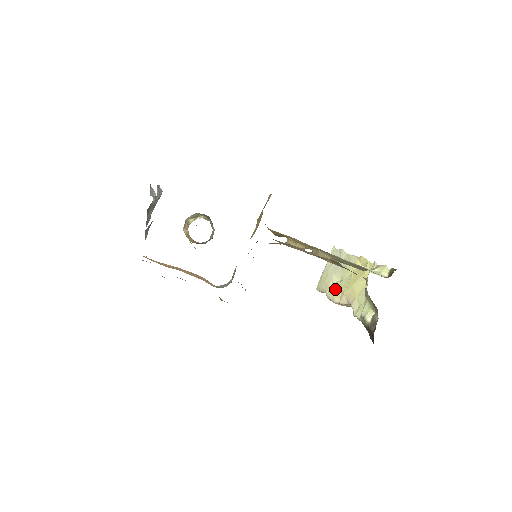
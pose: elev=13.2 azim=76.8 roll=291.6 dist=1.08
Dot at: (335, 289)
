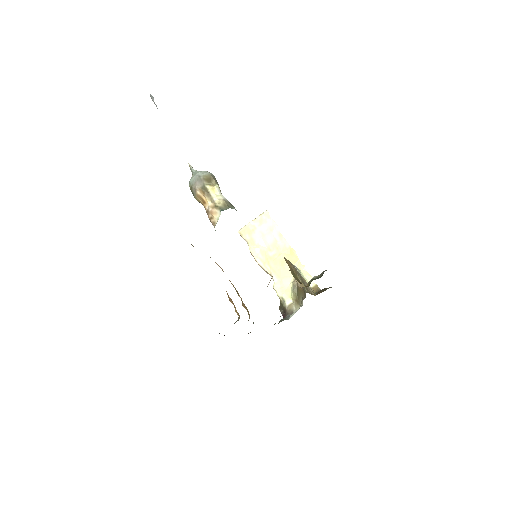
Dot at: (261, 252)
